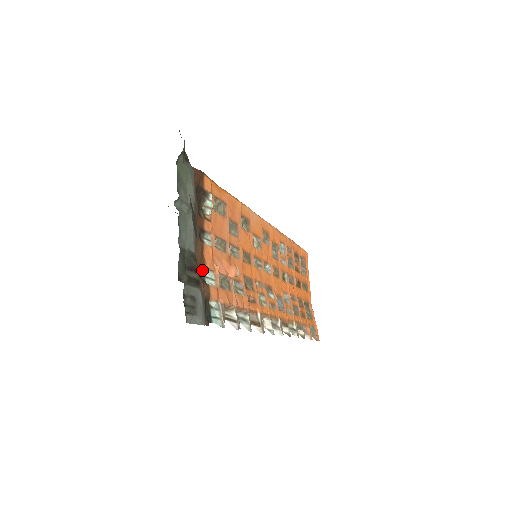
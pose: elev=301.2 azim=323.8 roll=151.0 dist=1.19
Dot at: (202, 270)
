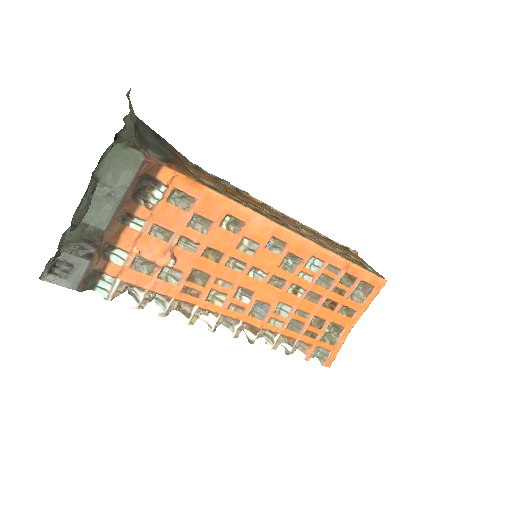
Dot at: (108, 247)
